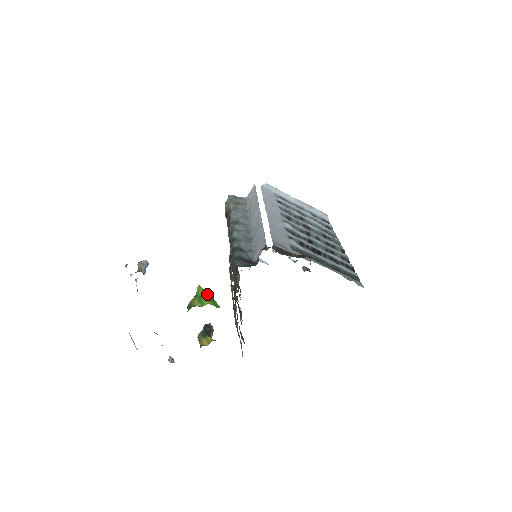
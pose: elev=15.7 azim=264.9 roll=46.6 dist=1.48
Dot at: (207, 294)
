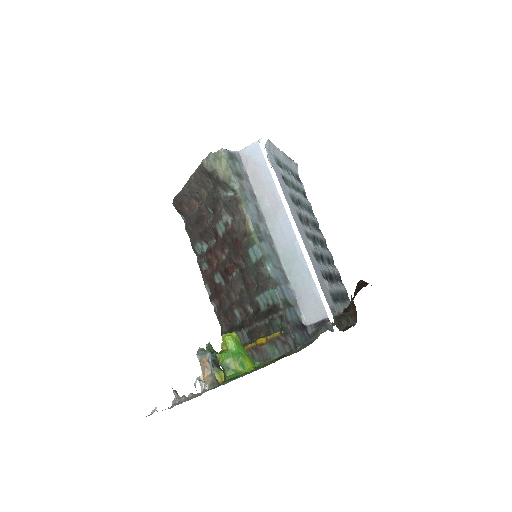
Dot at: (241, 347)
